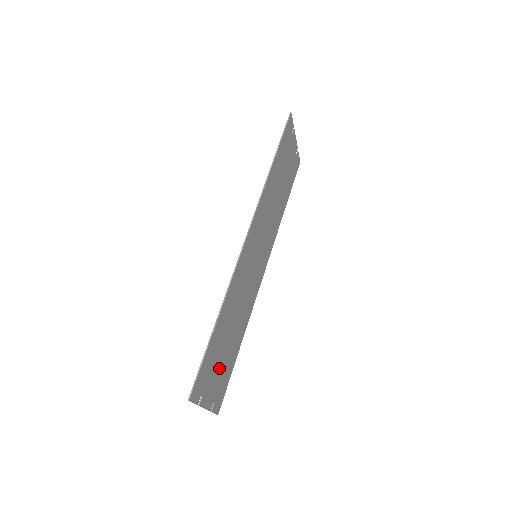
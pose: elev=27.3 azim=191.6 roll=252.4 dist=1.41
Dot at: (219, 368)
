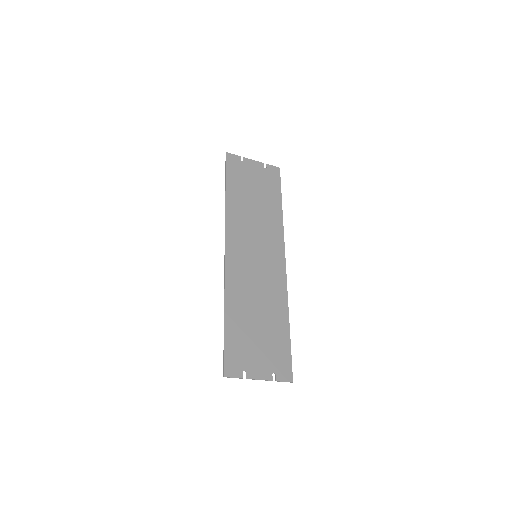
Dot at: (260, 347)
